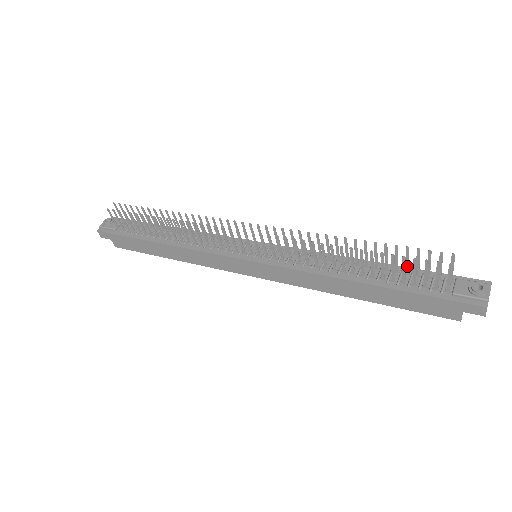
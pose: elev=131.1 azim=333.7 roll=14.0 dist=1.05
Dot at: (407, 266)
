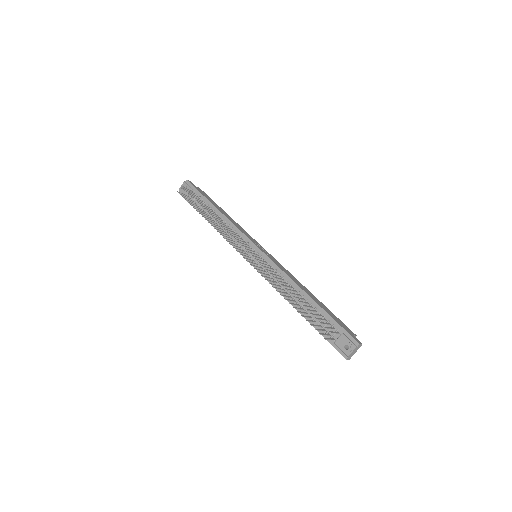
Dot at: (318, 315)
